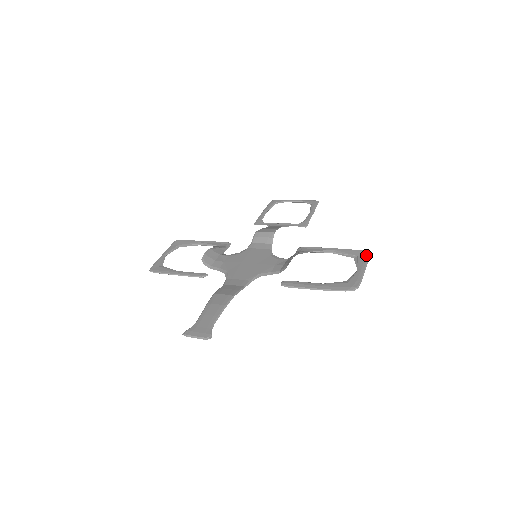
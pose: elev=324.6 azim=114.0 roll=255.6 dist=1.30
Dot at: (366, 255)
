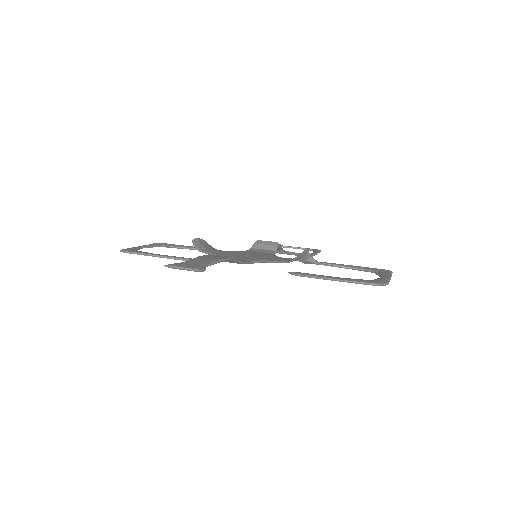
Dot at: (388, 271)
